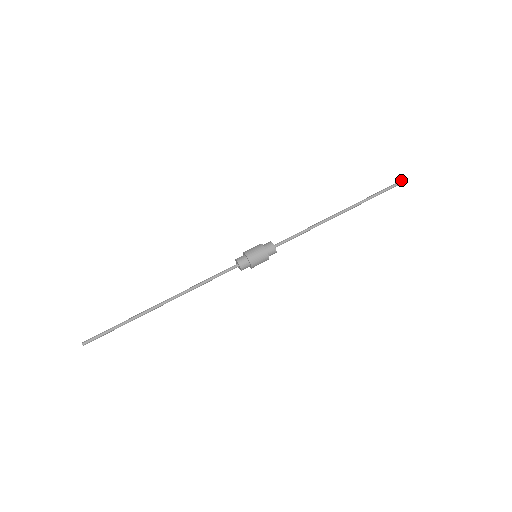
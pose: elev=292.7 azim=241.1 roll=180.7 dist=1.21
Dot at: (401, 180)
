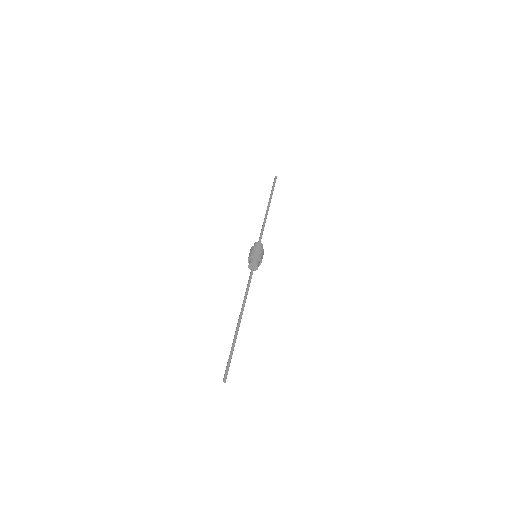
Dot at: (274, 178)
